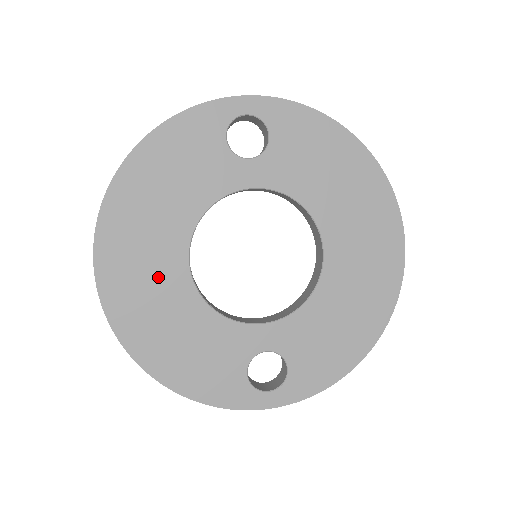
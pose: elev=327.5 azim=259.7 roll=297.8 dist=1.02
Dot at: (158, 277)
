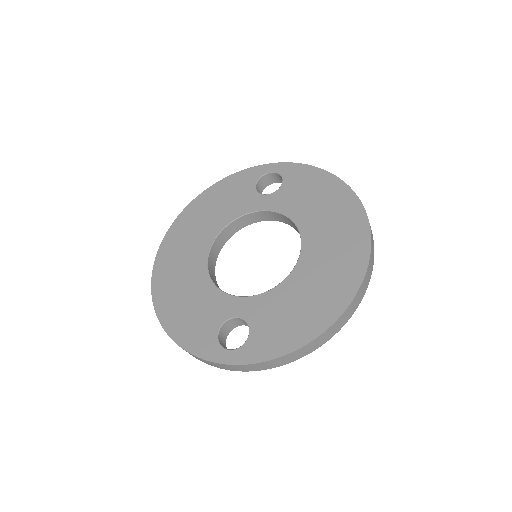
Dot at: (188, 258)
